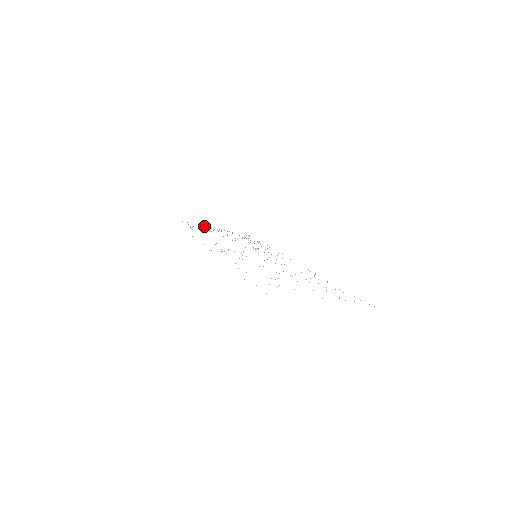
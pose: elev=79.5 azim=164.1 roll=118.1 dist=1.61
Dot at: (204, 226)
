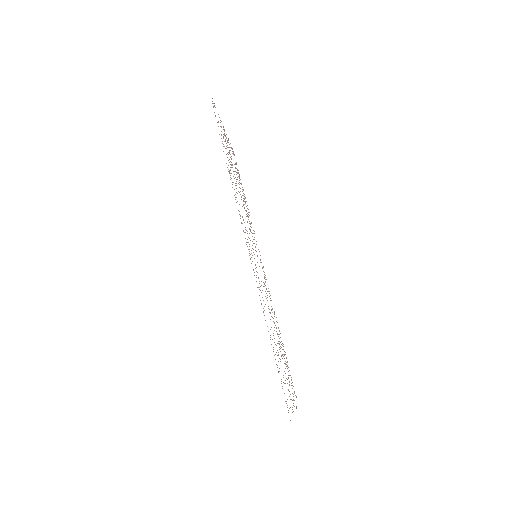
Dot at: occluded
